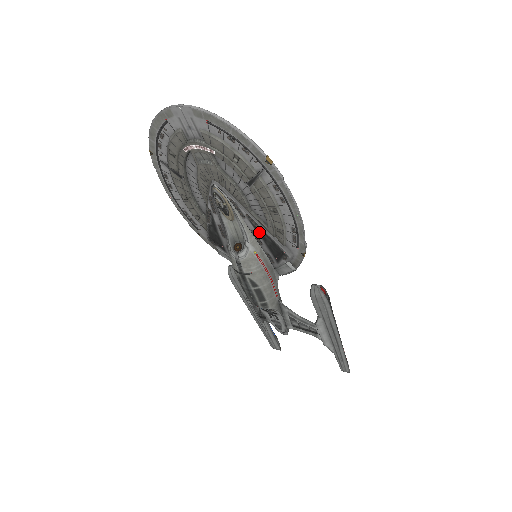
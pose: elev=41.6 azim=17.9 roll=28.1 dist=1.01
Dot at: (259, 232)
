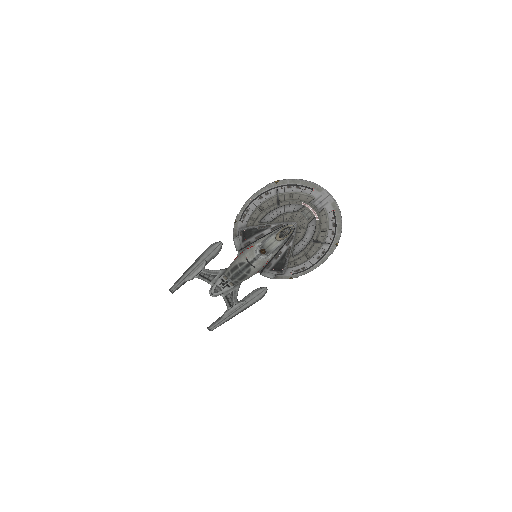
Dot at: (284, 255)
